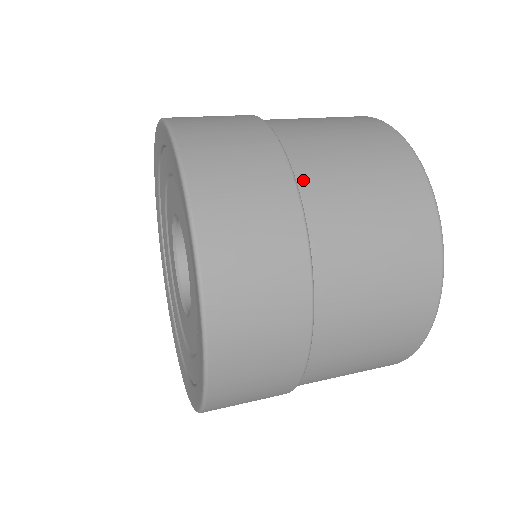
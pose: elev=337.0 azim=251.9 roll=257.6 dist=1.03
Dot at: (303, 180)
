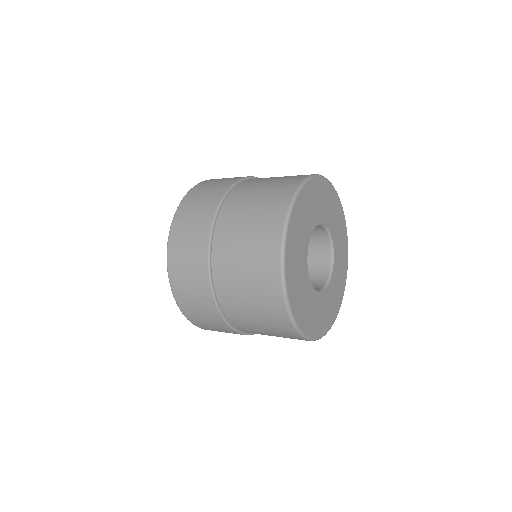
Dot at: (227, 202)
